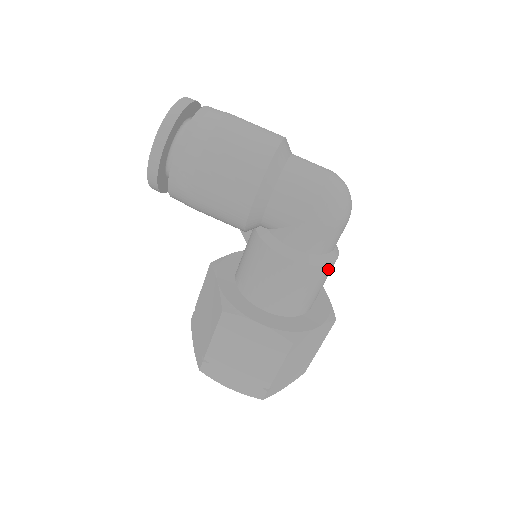
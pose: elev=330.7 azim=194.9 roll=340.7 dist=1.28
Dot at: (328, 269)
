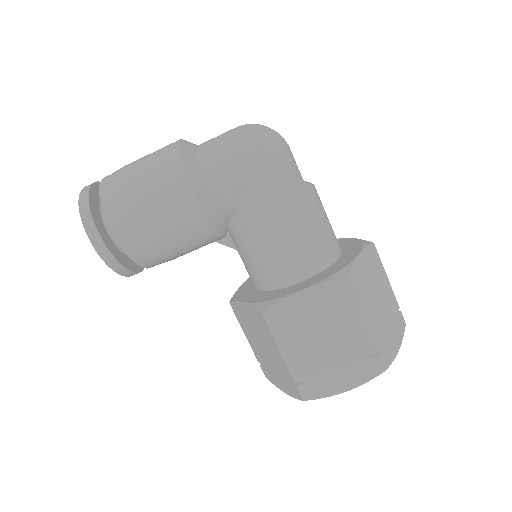
Dot at: (313, 197)
